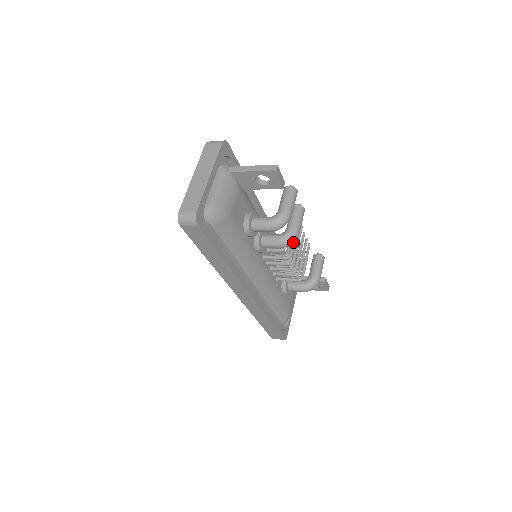
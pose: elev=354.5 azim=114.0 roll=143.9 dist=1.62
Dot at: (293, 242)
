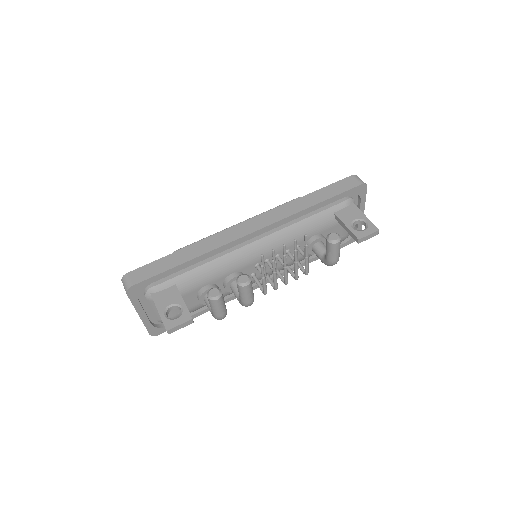
Dot at: (263, 285)
